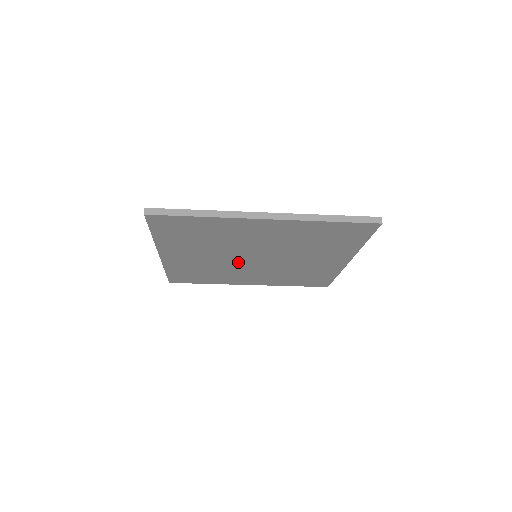
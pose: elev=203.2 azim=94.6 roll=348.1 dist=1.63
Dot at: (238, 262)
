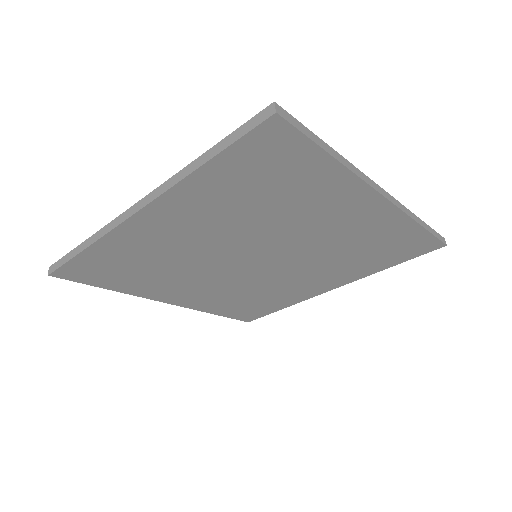
Dot at: (250, 273)
